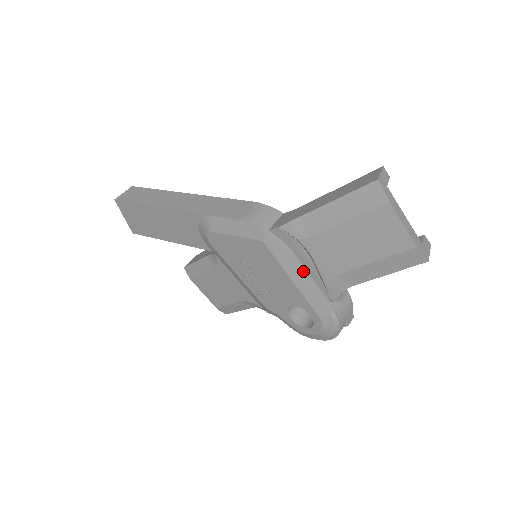
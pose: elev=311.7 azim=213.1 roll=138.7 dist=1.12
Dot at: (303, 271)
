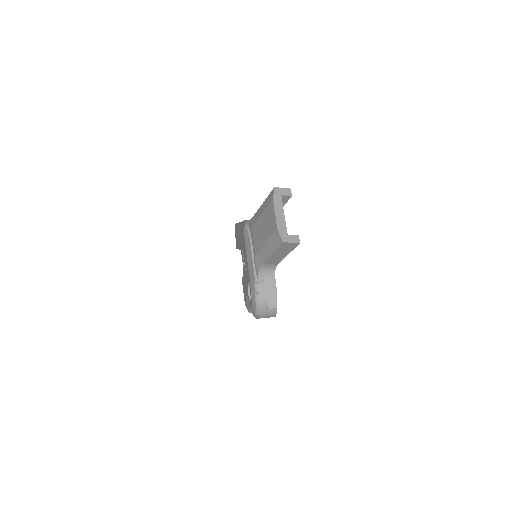
Dot at: (251, 251)
